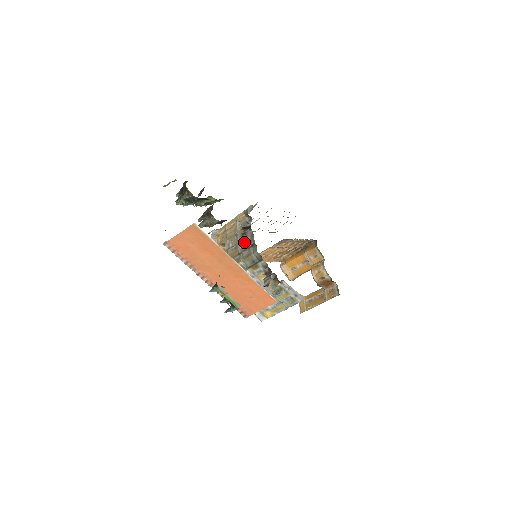
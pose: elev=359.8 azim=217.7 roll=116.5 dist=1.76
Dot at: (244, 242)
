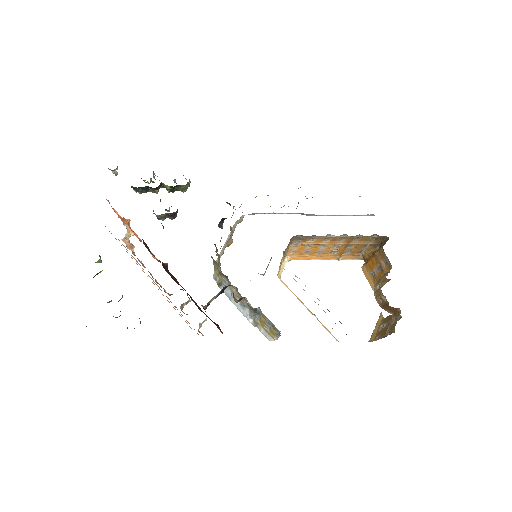
Dot at: (221, 238)
